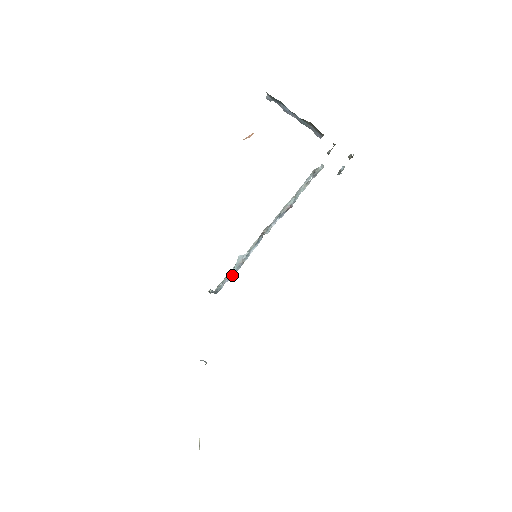
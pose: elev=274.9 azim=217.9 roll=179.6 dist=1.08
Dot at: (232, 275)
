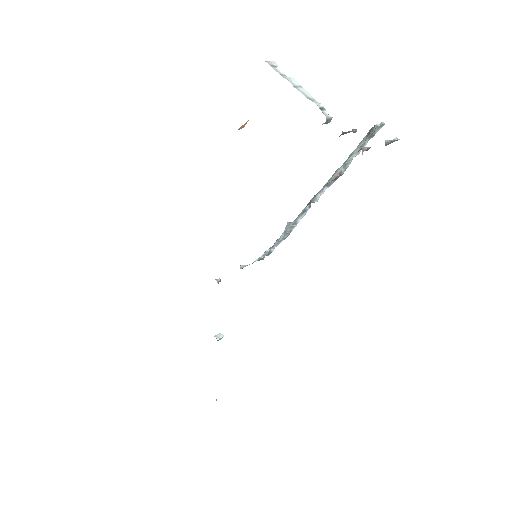
Dot at: (281, 241)
